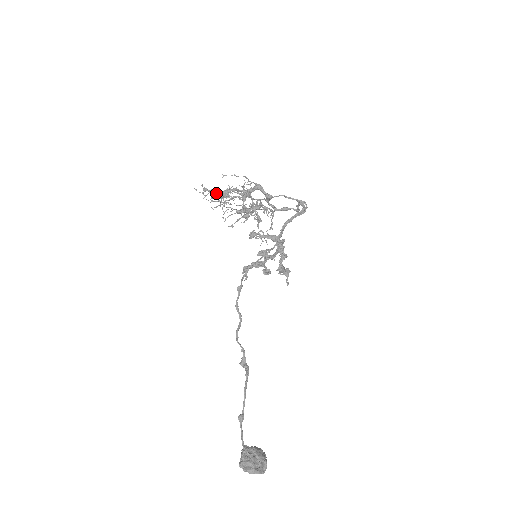
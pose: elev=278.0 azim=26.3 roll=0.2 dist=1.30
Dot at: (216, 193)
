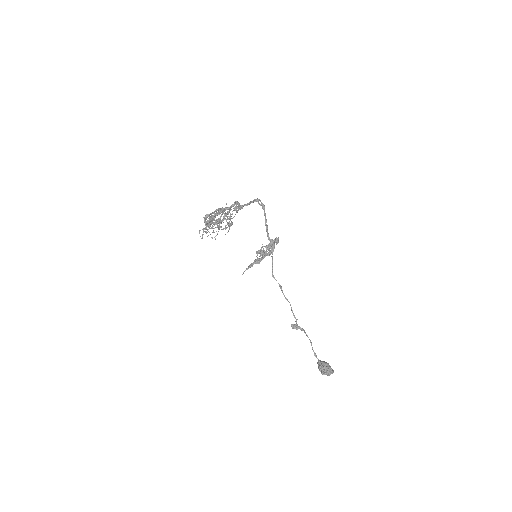
Dot at: (209, 222)
